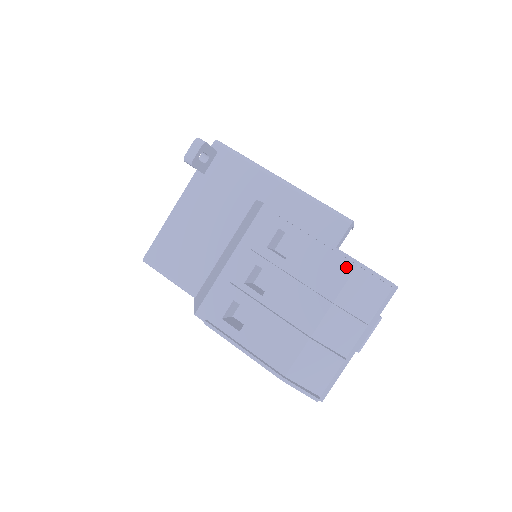
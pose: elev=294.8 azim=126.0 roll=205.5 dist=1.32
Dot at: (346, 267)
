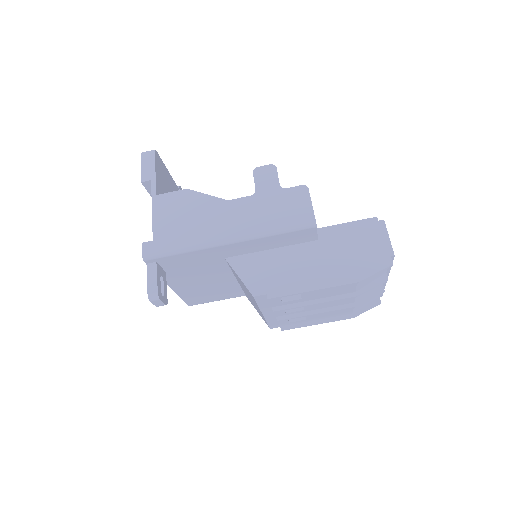
Dot at: occluded
